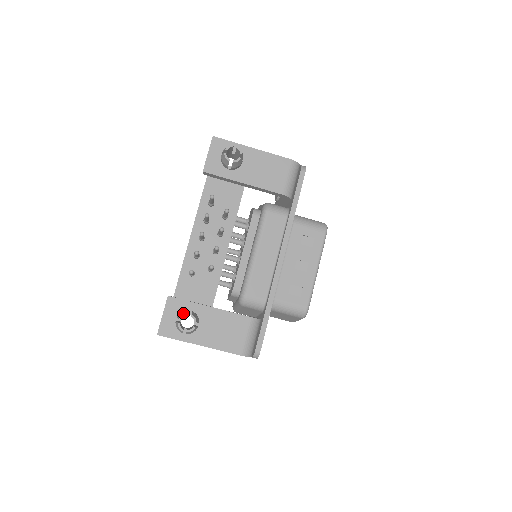
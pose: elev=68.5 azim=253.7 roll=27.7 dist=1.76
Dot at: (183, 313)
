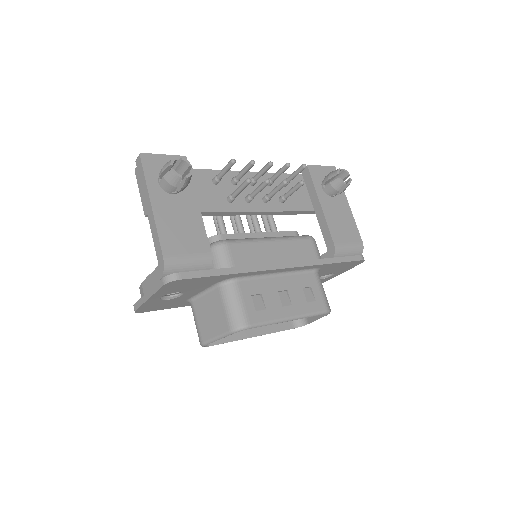
Dot at: (188, 162)
